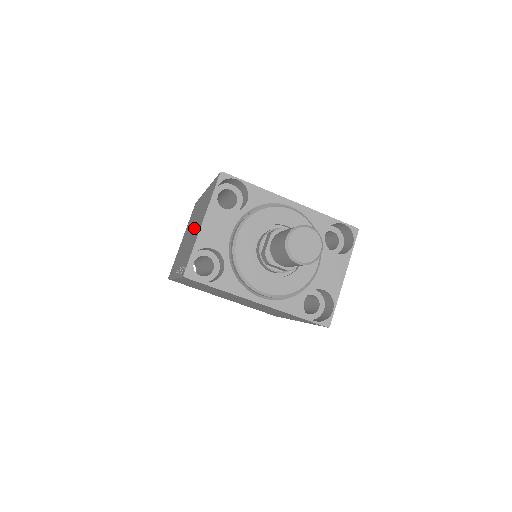
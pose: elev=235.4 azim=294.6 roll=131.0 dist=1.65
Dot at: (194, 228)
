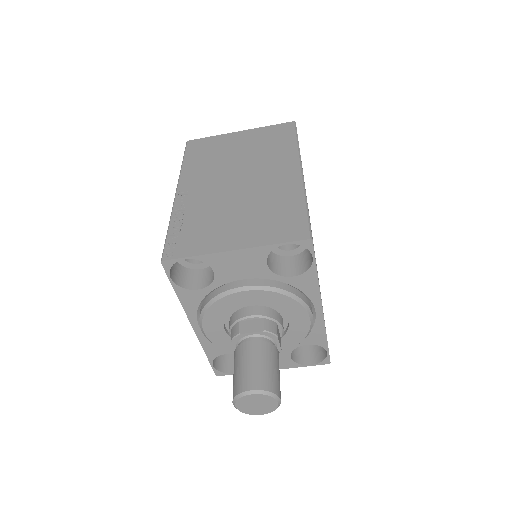
Dot at: (239, 200)
